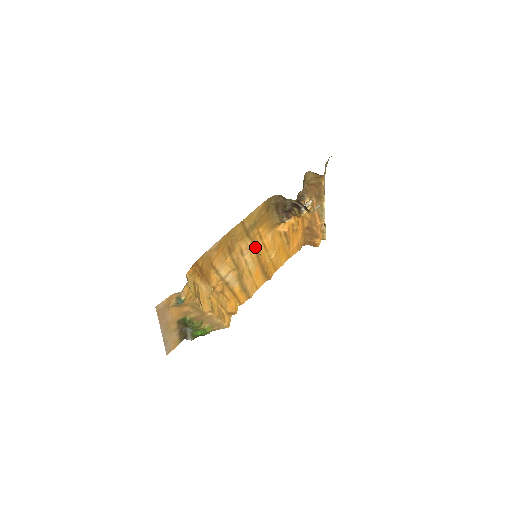
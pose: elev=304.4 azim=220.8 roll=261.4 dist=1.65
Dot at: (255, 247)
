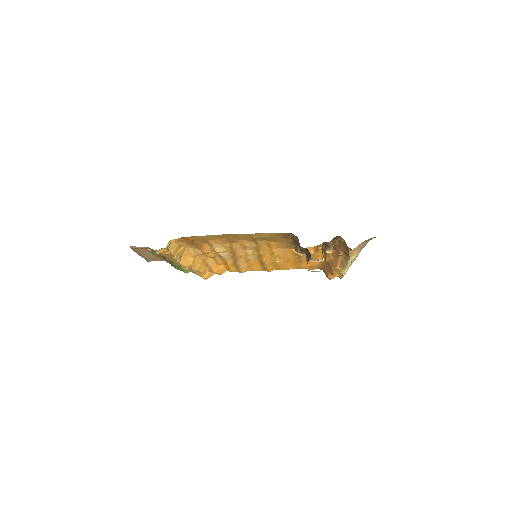
Dot at: (260, 250)
